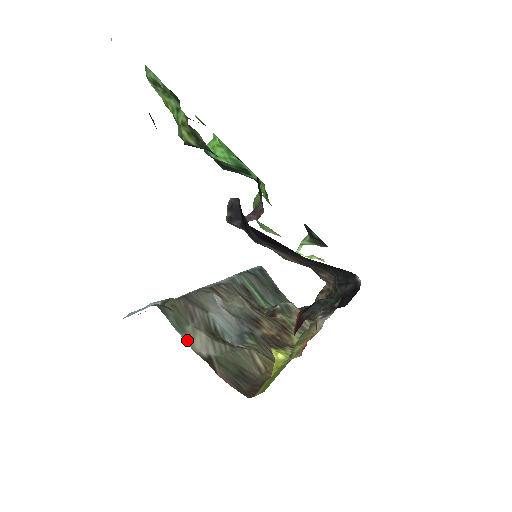
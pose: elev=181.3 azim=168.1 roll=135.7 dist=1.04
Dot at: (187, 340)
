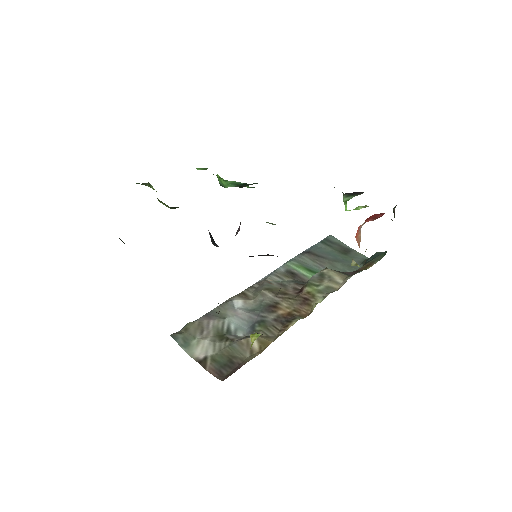
Dot at: (189, 352)
